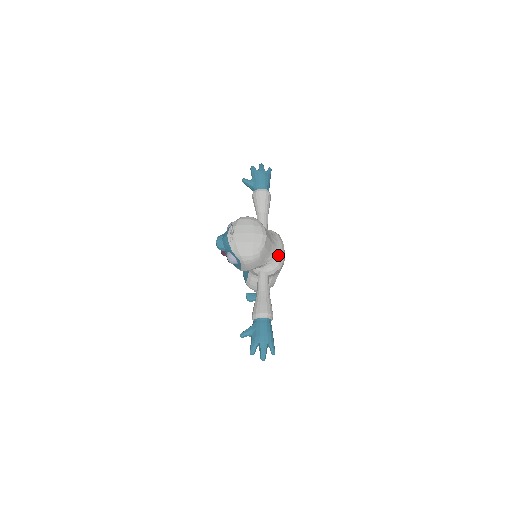
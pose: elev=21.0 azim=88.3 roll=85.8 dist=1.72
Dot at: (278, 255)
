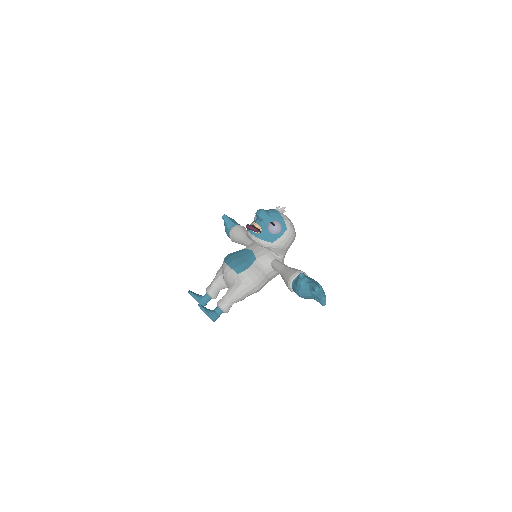
Dot at: occluded
